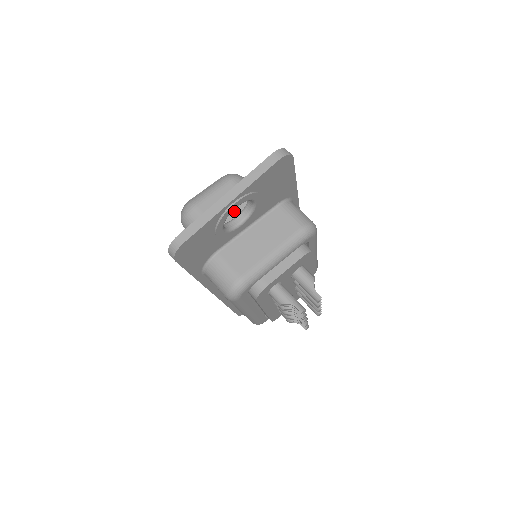
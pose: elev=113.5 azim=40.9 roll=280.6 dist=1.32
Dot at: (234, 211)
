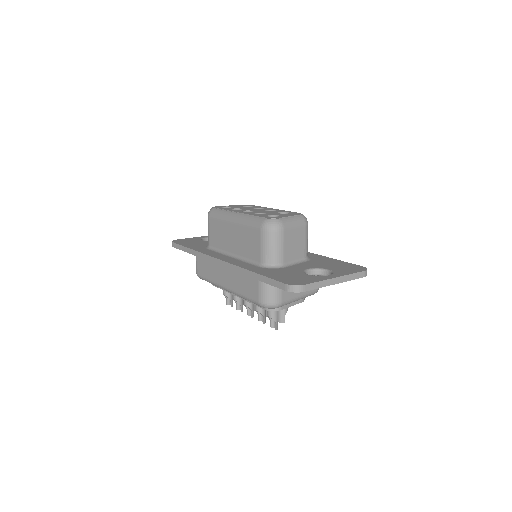
Dot at: (296, 249)
